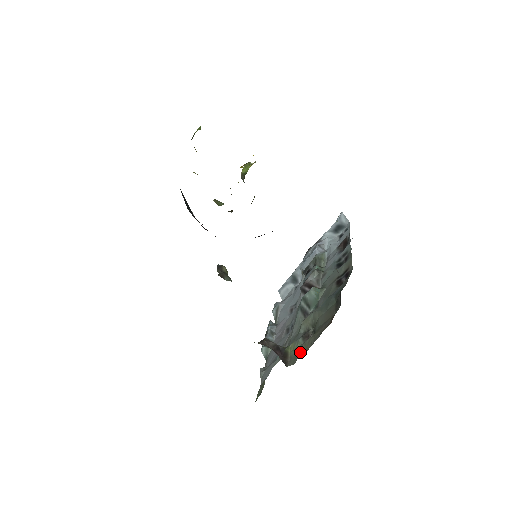
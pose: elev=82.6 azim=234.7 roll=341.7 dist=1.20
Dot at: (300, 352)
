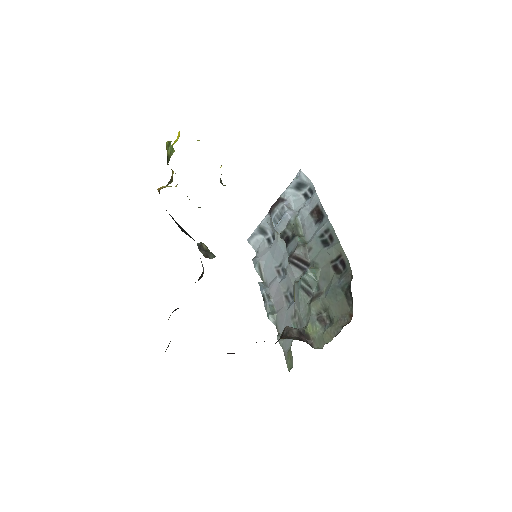
Dot at: (325, 339)
